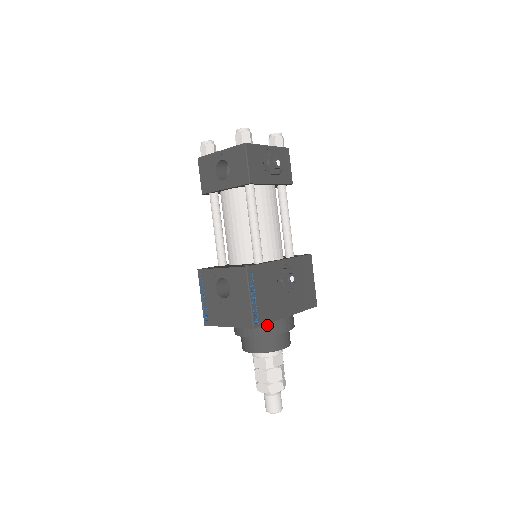
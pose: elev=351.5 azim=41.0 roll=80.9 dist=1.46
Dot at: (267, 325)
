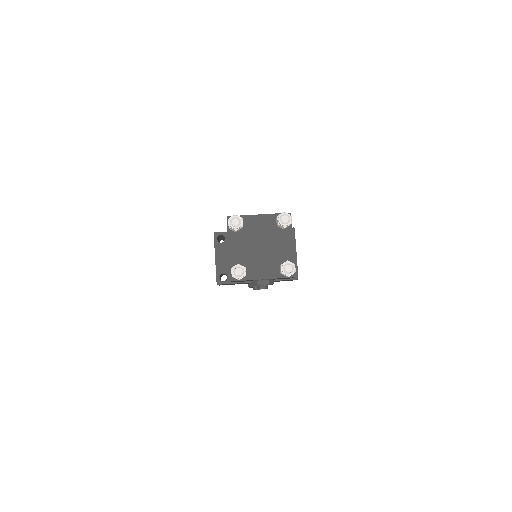
Dot at: occluded
